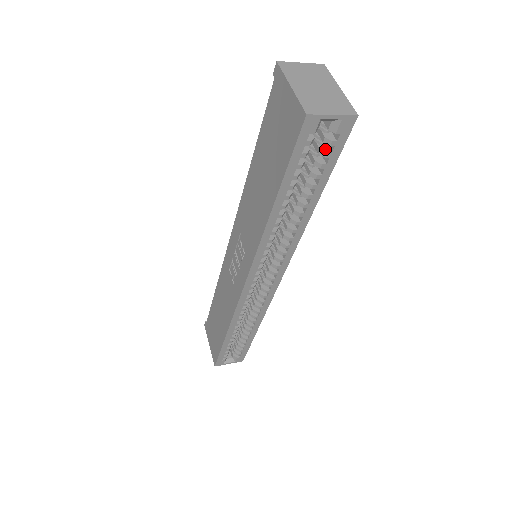
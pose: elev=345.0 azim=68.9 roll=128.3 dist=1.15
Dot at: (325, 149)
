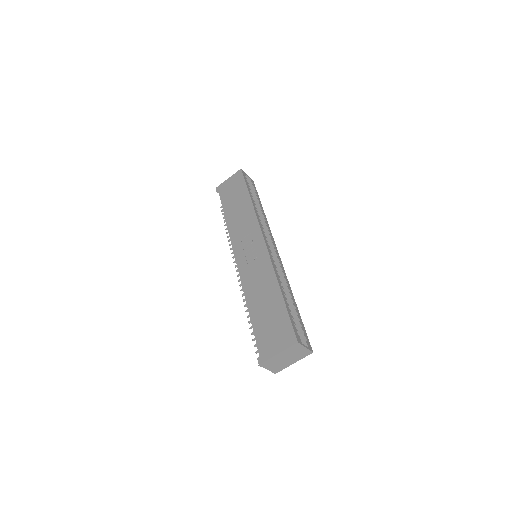
Dot at: (252, 189)
